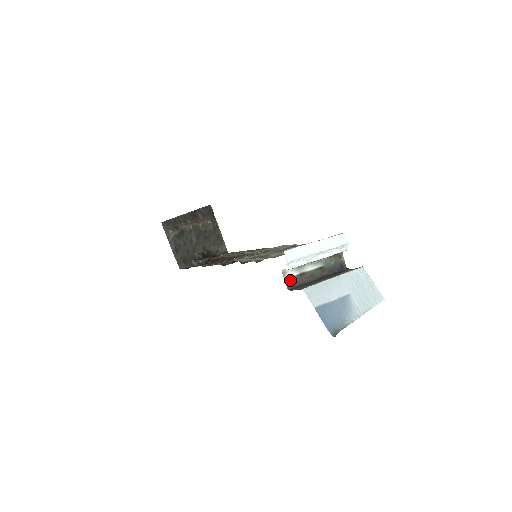
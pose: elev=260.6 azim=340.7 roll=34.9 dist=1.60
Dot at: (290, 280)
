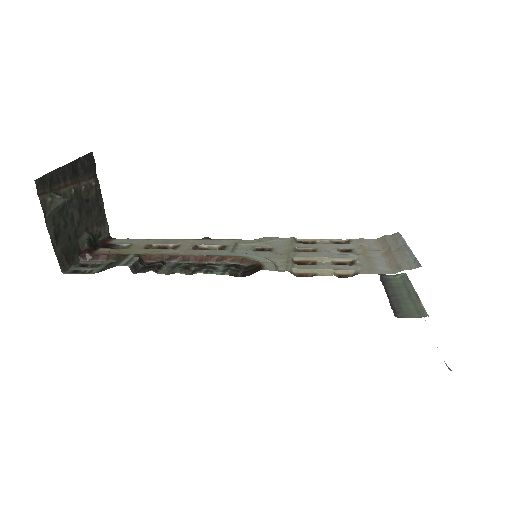
Dot at: occluded
